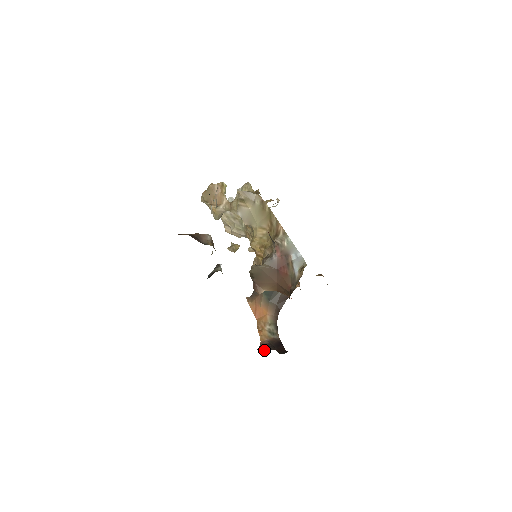
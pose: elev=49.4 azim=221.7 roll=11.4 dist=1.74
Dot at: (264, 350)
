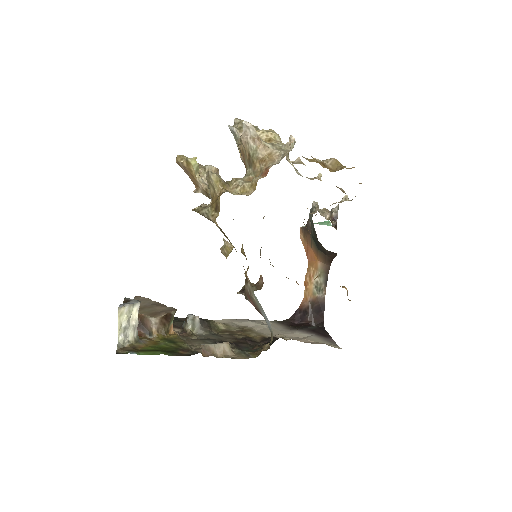
Dot at: (298, 319)
